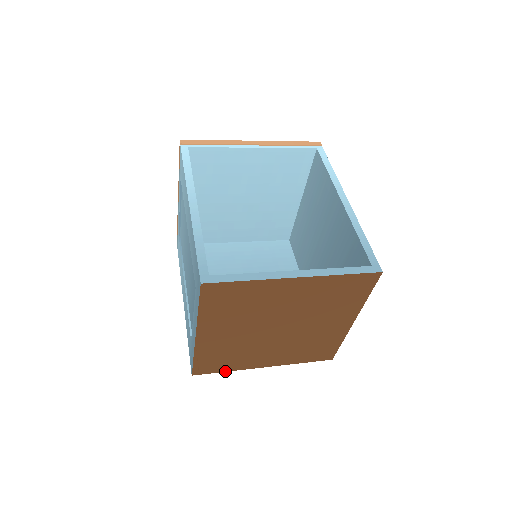
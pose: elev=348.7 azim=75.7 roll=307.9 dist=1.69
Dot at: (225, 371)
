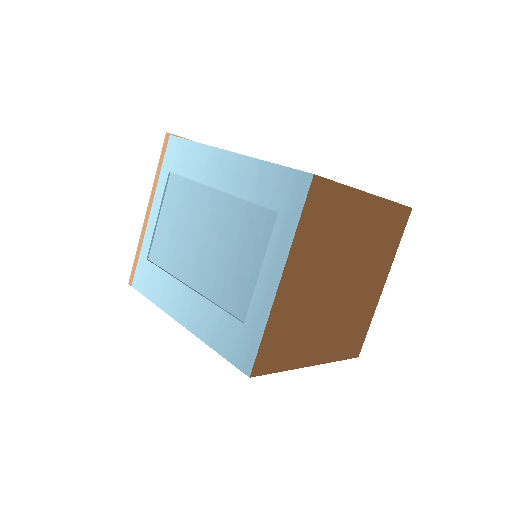
Dot at: (280, 371)
